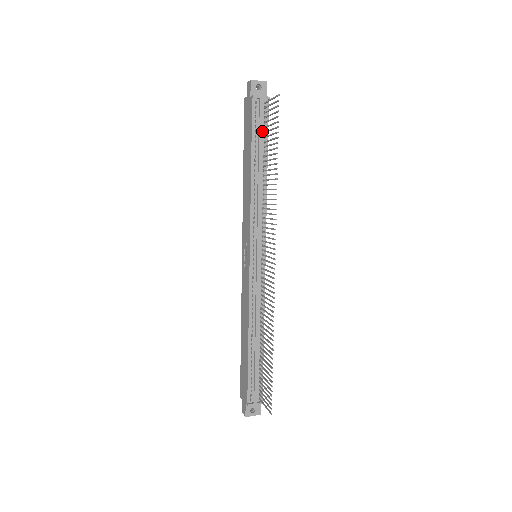
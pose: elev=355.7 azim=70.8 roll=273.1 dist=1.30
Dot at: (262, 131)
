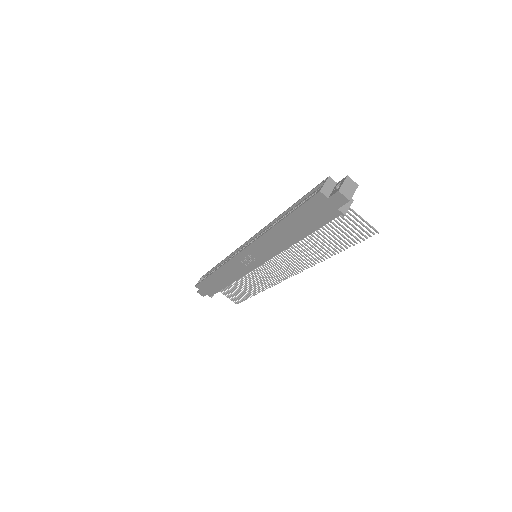
Dot at: occluded
